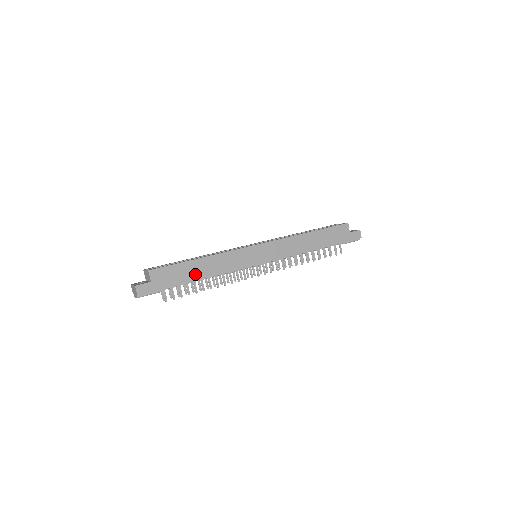
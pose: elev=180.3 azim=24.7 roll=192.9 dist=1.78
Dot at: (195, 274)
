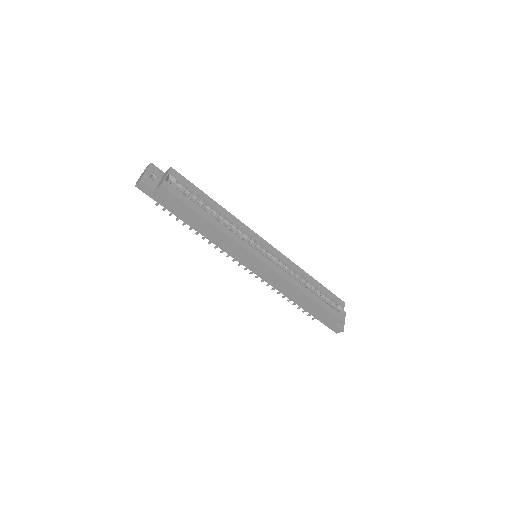
Dot at: (192, 222)
